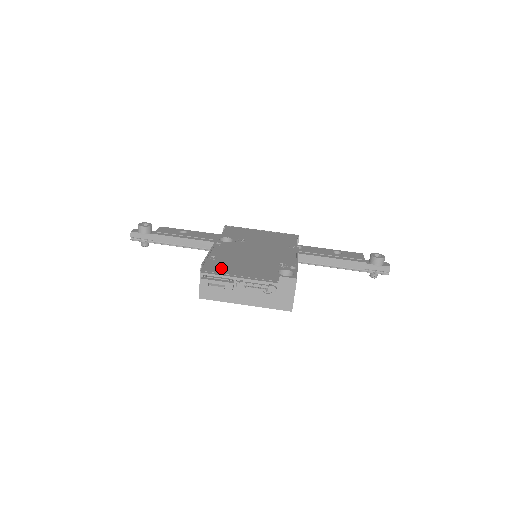
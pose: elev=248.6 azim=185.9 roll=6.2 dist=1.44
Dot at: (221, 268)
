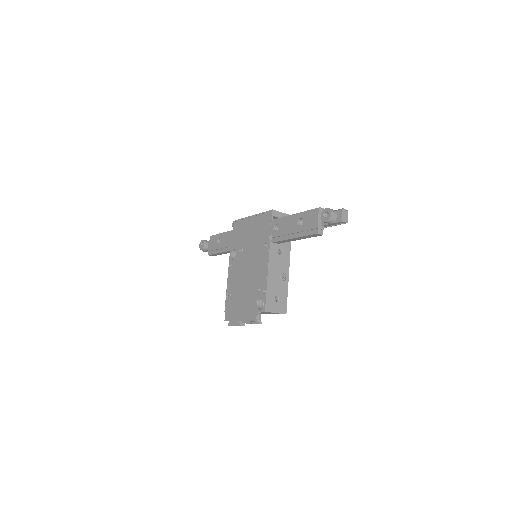
Dot at: (232, 312)
